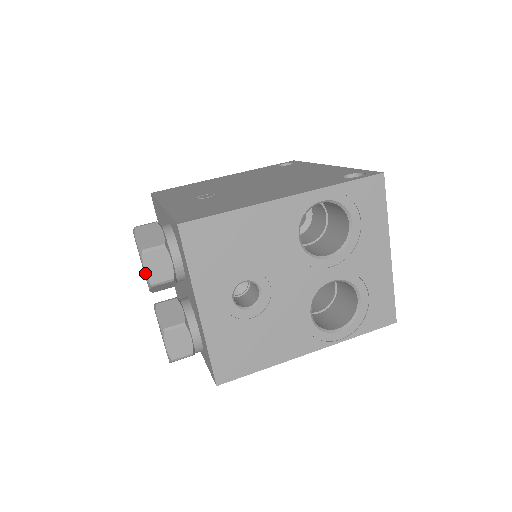
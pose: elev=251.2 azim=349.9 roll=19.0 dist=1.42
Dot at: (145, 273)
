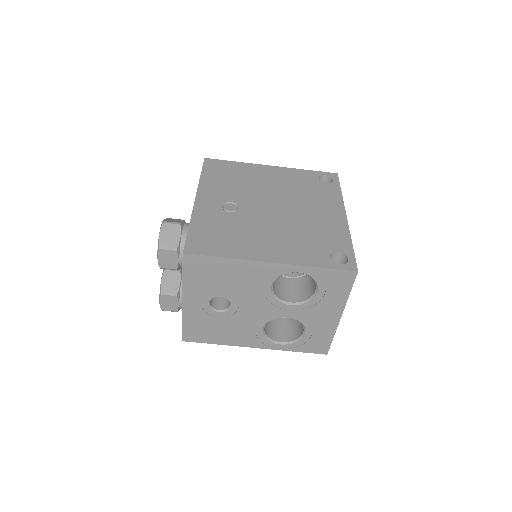
Dot at: (158, 260)
